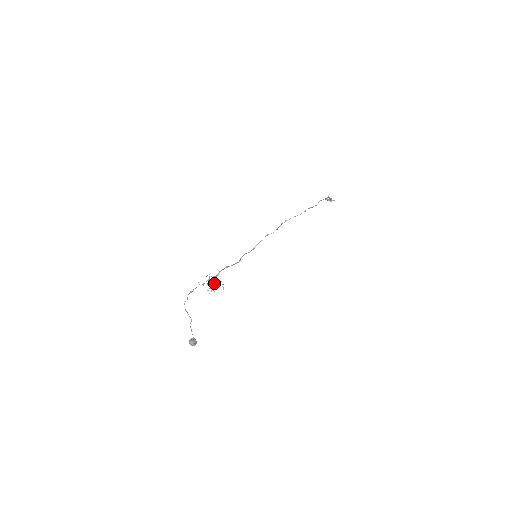
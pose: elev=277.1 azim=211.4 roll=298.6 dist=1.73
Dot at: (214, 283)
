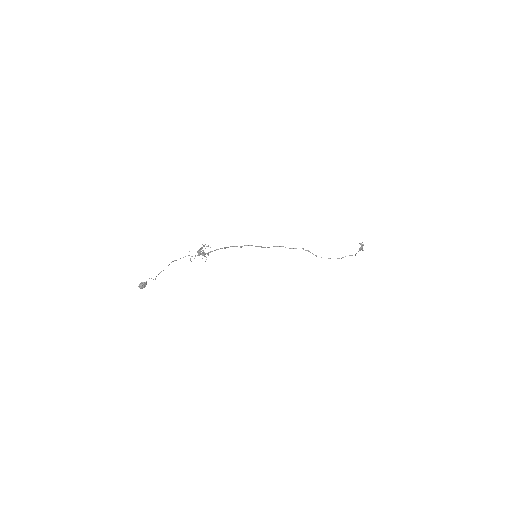
Dot at: (202, 255)
